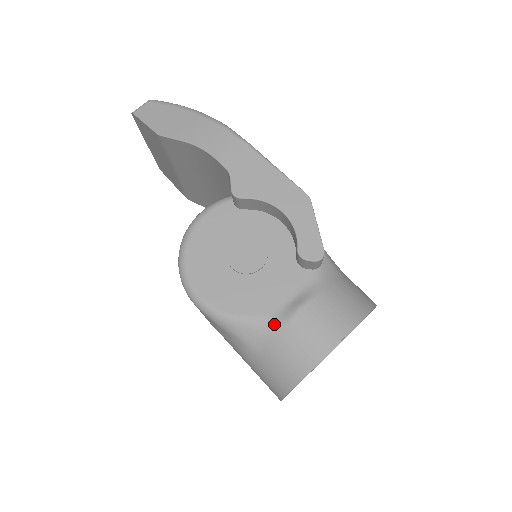
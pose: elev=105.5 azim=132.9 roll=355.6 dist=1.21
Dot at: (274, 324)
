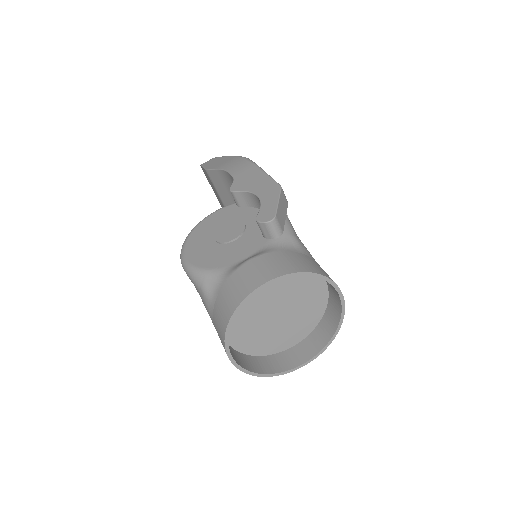
Dot at: (226, 274)
